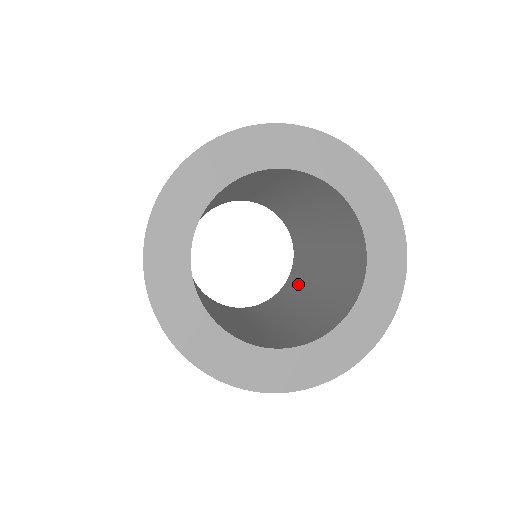
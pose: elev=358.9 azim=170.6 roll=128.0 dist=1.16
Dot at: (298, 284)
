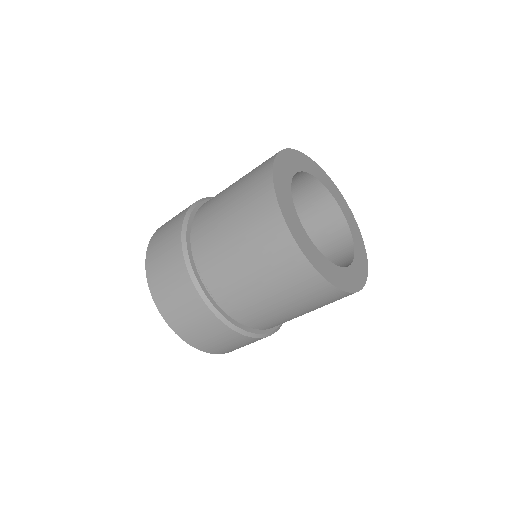
Dot at: occluded
